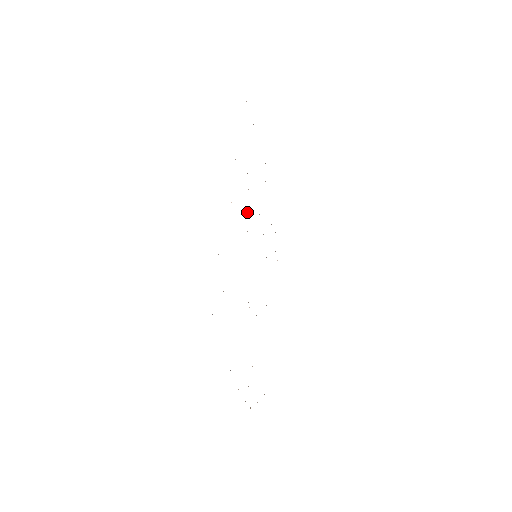
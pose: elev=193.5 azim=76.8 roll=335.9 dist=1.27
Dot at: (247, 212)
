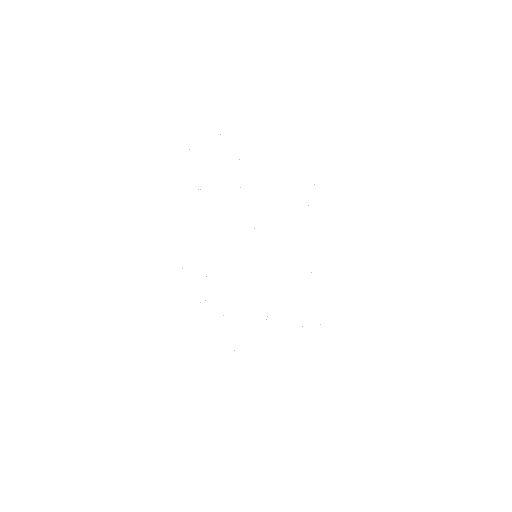
Dot at: occluded
